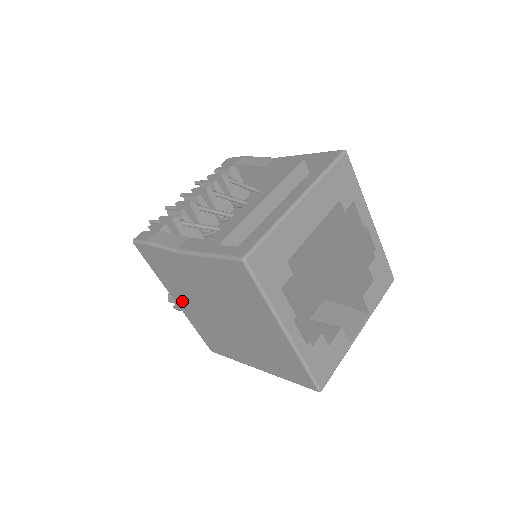
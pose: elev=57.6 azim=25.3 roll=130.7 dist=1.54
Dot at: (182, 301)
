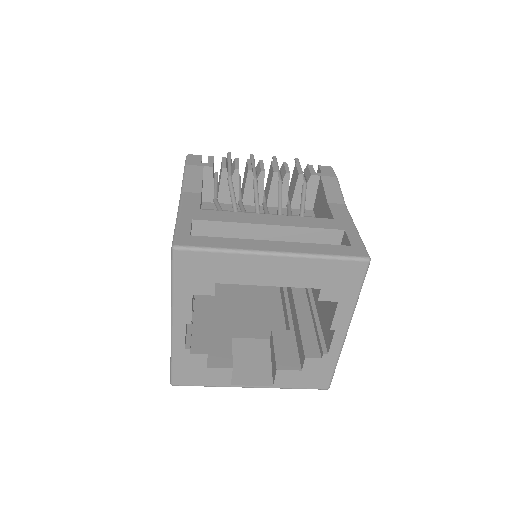
Dot at: occluded
